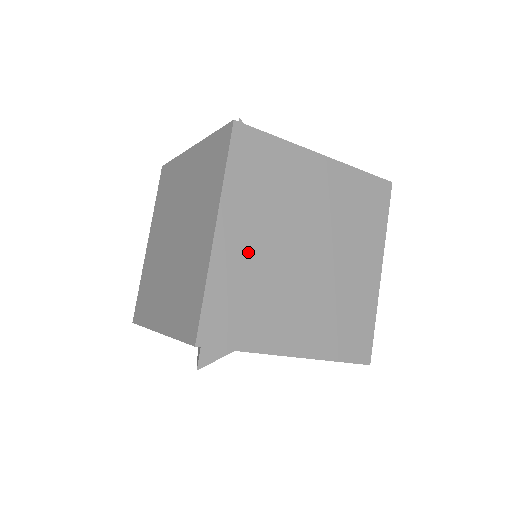
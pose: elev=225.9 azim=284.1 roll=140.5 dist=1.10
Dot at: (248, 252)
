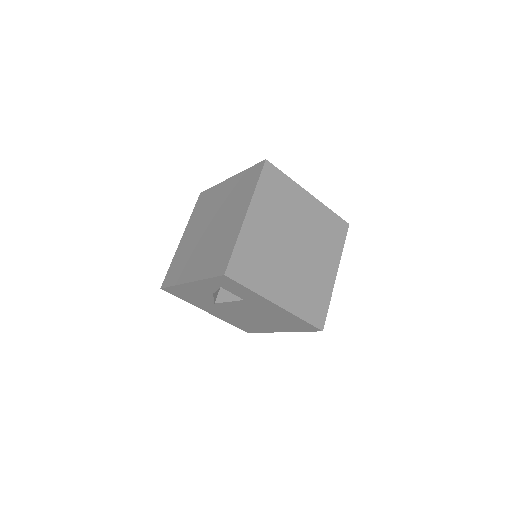
Dot at: (262, 233)
